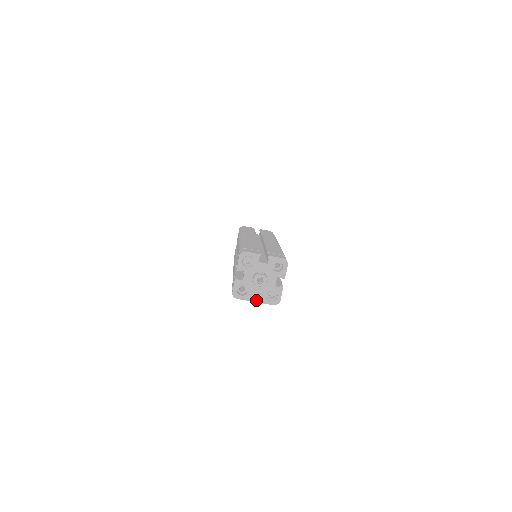
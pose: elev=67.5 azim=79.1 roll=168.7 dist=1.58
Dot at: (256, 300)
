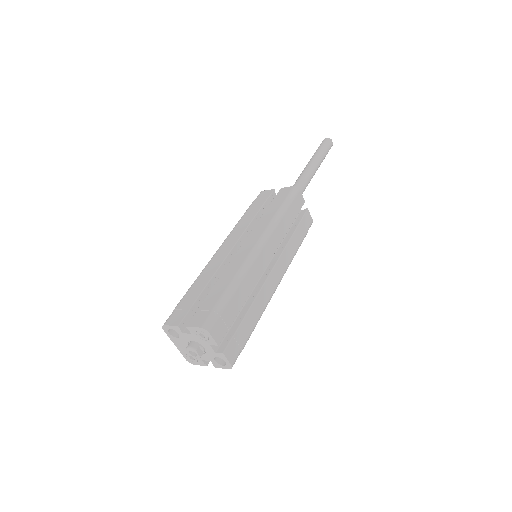
Dot at: (177, 345)
